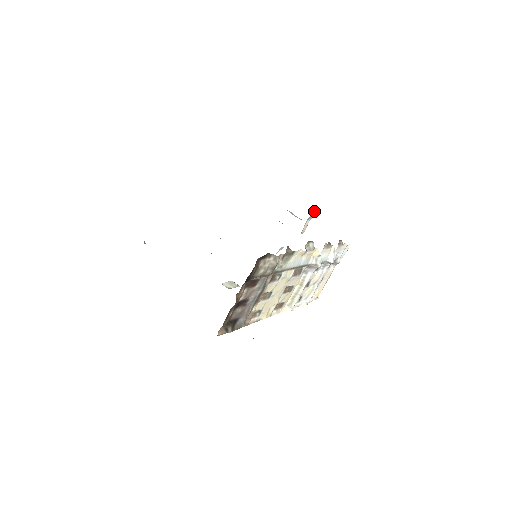
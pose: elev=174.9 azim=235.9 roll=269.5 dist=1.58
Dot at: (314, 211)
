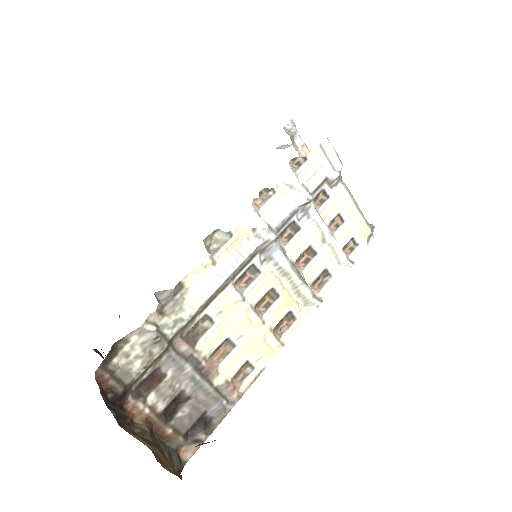
Dot at: (290, 123)
